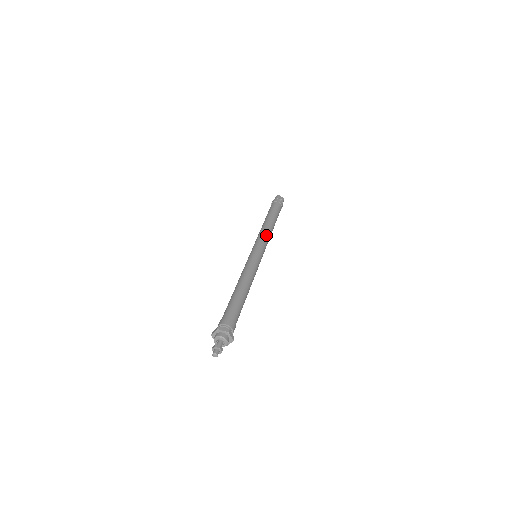
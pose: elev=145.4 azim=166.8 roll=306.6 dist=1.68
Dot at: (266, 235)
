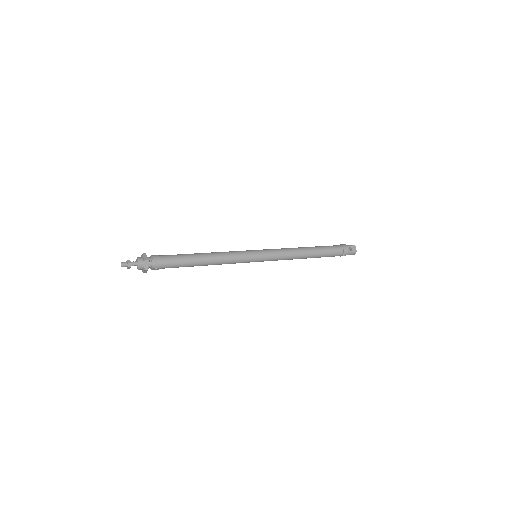
Dot at: (286, 252)
